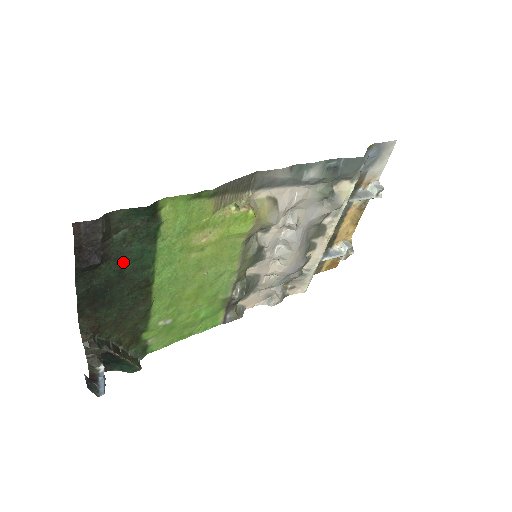
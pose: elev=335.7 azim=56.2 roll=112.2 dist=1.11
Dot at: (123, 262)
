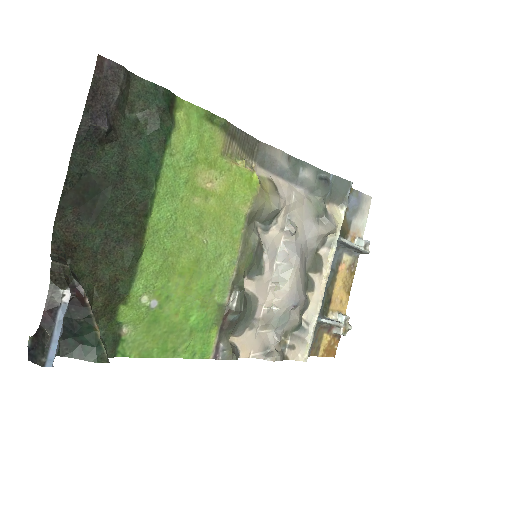
Dot at: (127, 156)
